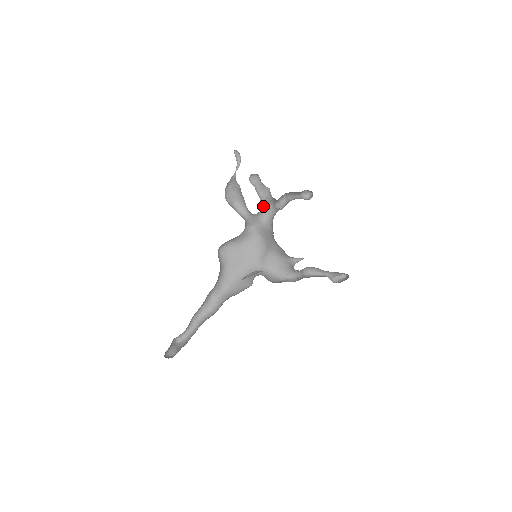
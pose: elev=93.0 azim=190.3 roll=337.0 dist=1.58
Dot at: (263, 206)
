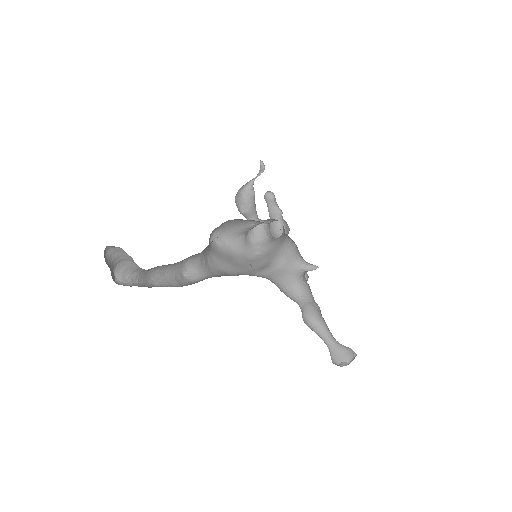
Dot at: (269, 229)
